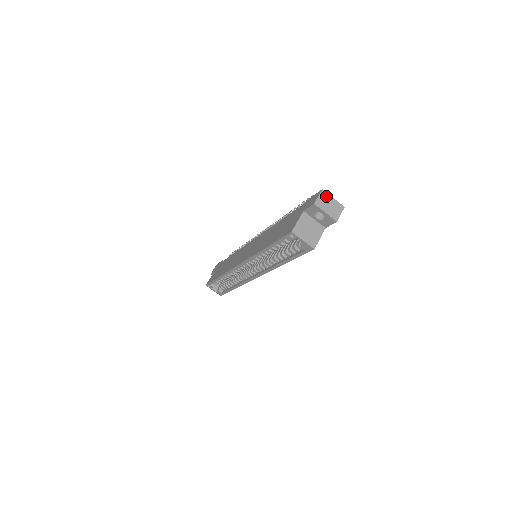
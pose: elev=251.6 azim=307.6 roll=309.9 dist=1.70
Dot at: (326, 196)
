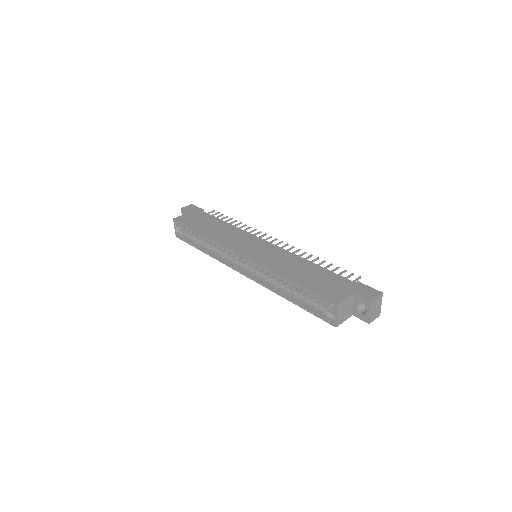
Dot at: (380, 300)
